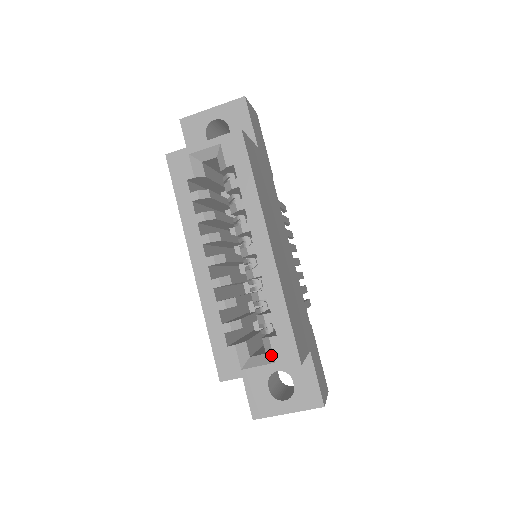
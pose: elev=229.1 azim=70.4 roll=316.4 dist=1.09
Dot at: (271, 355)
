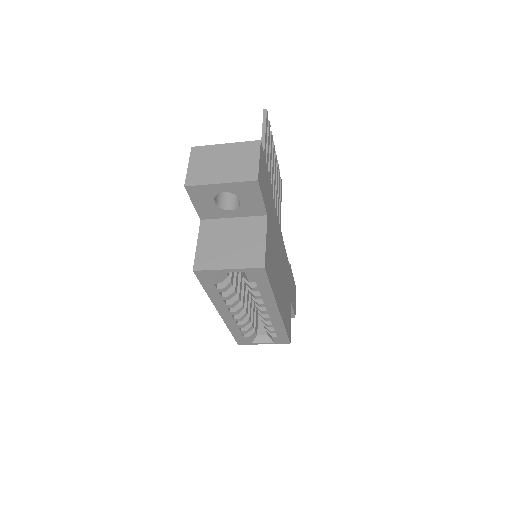
Dot at: (272, 339)
